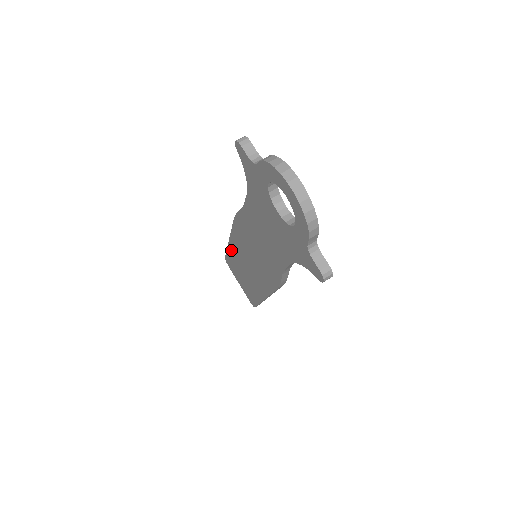
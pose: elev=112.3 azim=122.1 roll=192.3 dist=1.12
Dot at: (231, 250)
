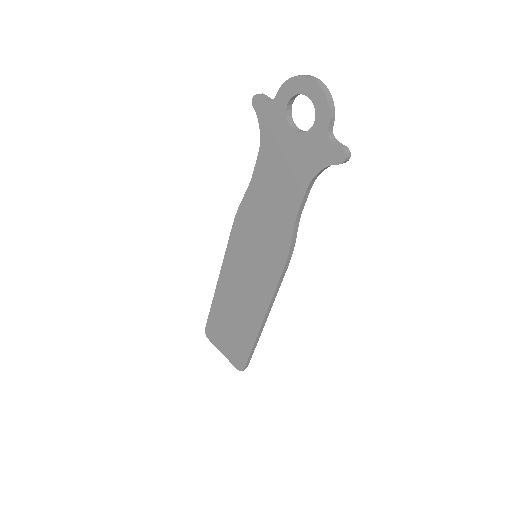
Dot at: (219, 293)
